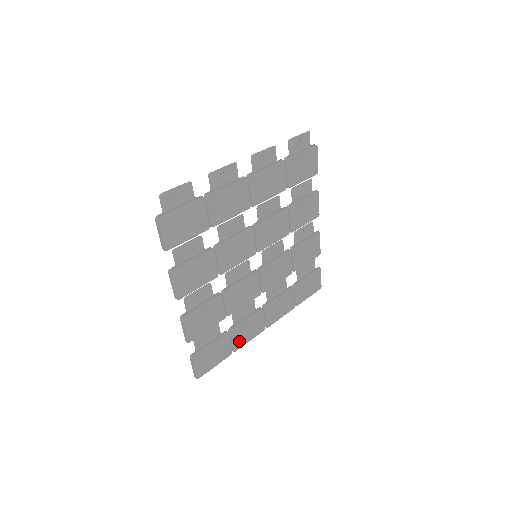
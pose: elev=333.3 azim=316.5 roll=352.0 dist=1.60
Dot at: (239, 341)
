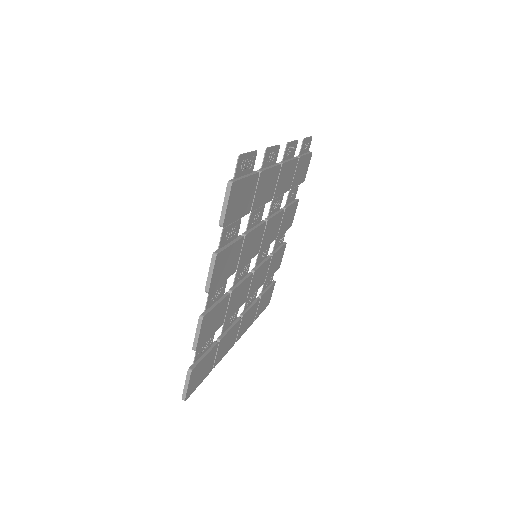
Dot at: (219, 355)
